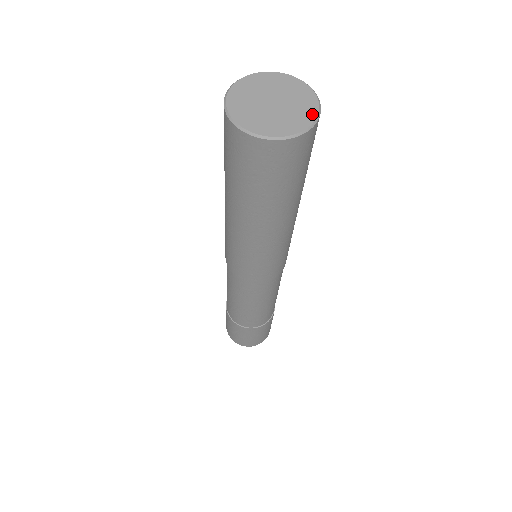
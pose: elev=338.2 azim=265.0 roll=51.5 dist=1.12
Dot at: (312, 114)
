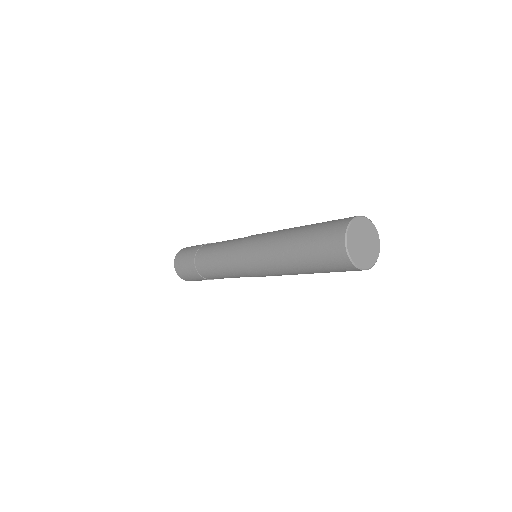
Dot at: (377, 255)
